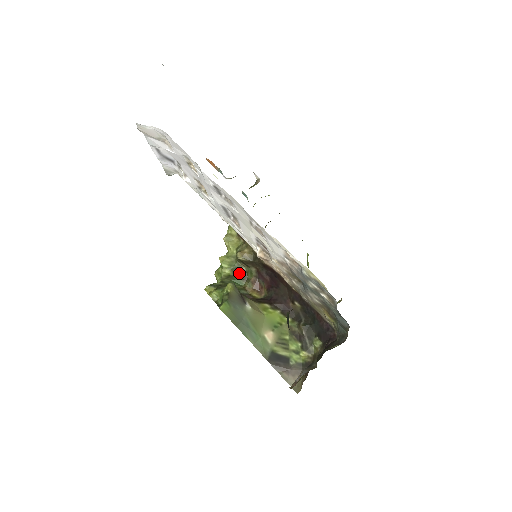
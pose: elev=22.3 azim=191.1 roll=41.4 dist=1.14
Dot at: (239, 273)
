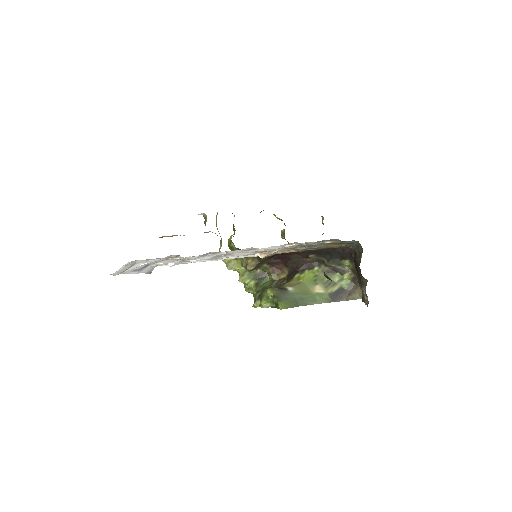
Dot at: (259, 276)
